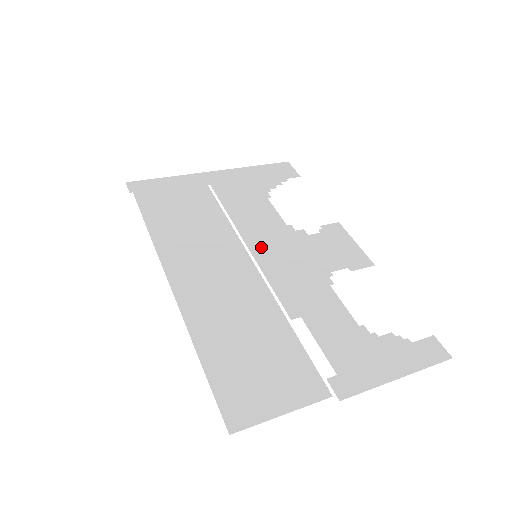
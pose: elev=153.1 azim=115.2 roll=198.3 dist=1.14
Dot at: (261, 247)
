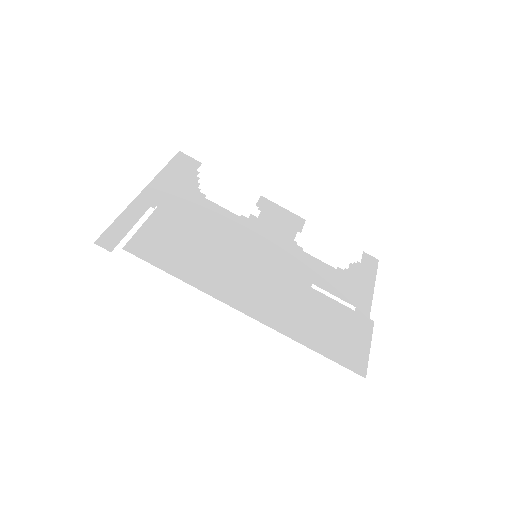
Dot at: (246, 246)
